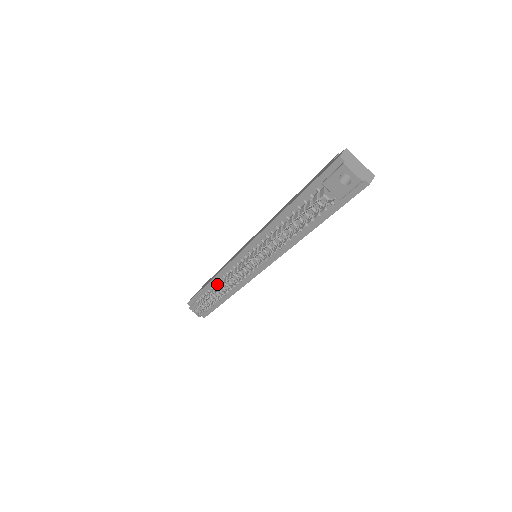
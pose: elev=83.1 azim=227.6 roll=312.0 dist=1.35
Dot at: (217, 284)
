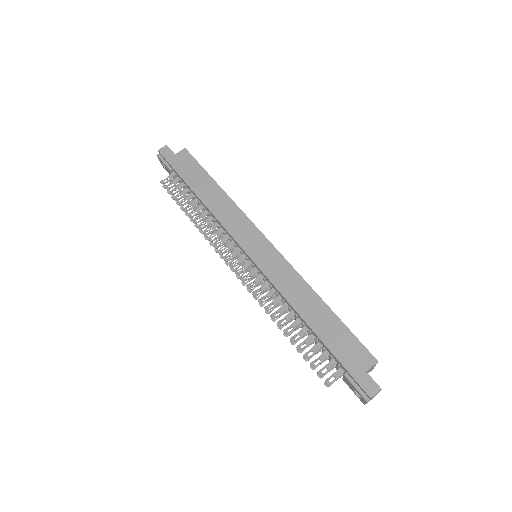
Dot at: (203, 207)
